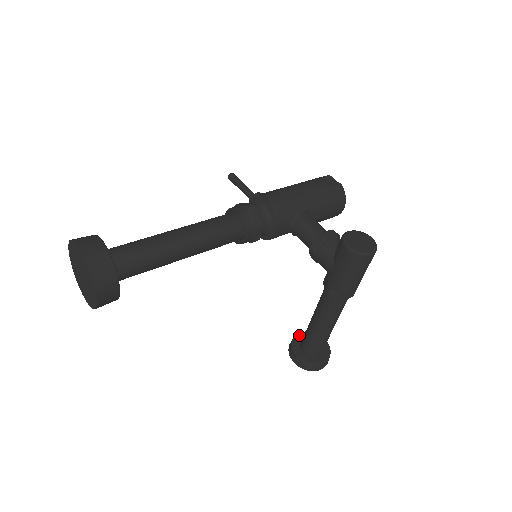
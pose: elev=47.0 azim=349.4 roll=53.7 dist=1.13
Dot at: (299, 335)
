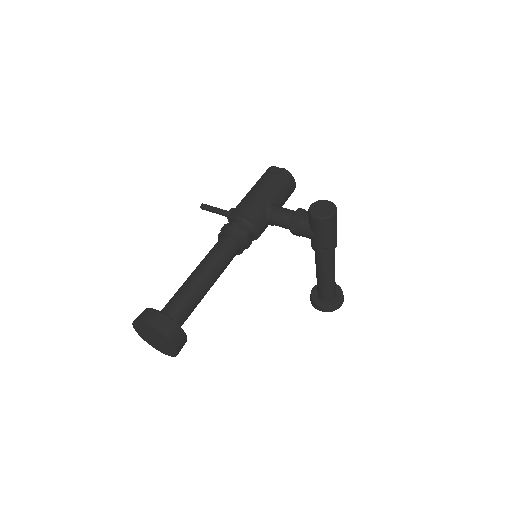
Dot at: (313, 290)
